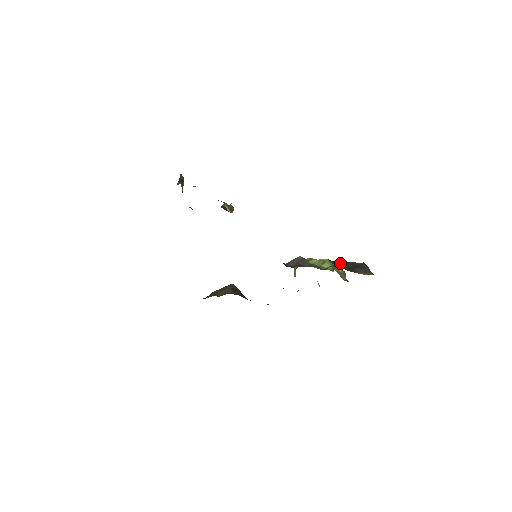
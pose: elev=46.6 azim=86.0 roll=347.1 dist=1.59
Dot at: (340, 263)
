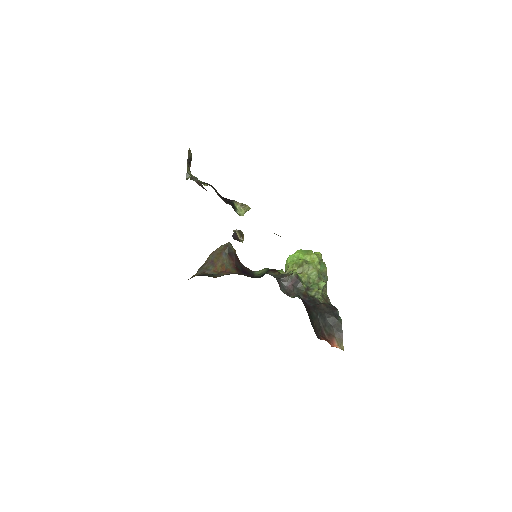
Dot at: (323, 316)
